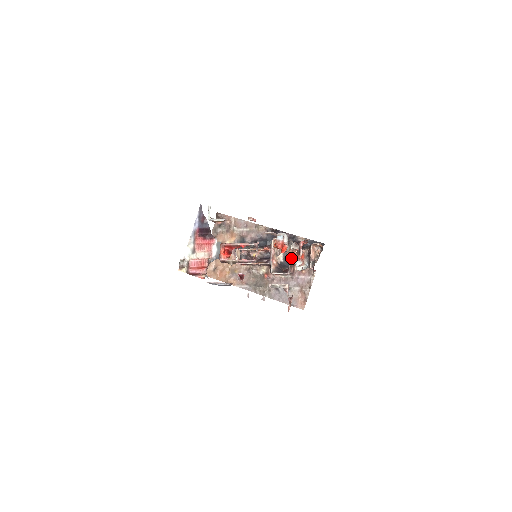
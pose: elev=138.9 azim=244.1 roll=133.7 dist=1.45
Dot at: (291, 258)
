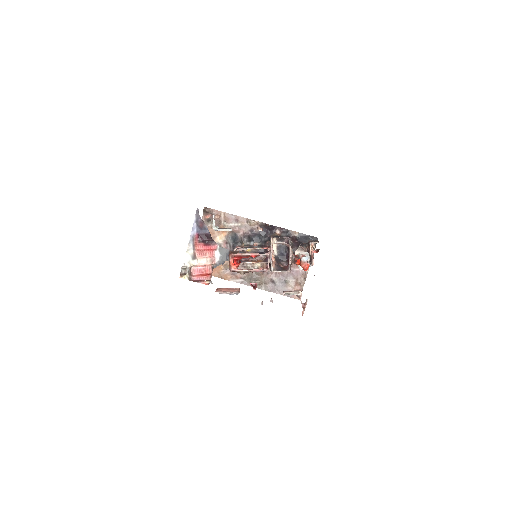
Dot at: occluded
